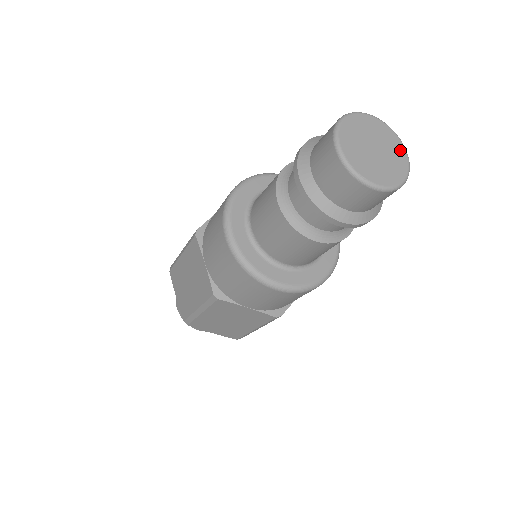
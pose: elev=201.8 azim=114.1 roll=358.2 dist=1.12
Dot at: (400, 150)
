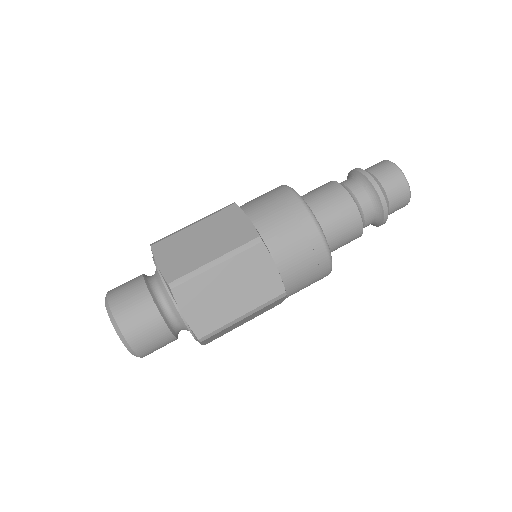
Dot at: occluded
